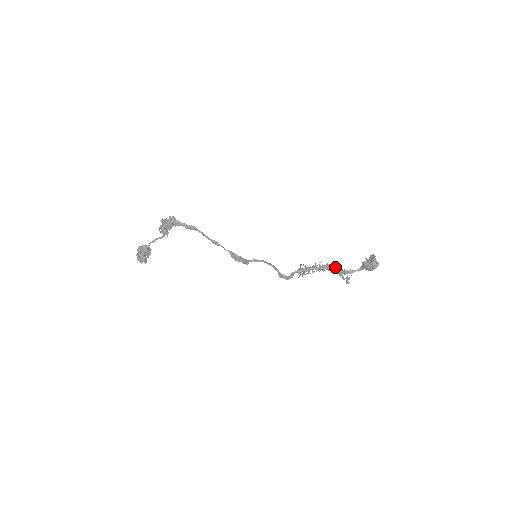
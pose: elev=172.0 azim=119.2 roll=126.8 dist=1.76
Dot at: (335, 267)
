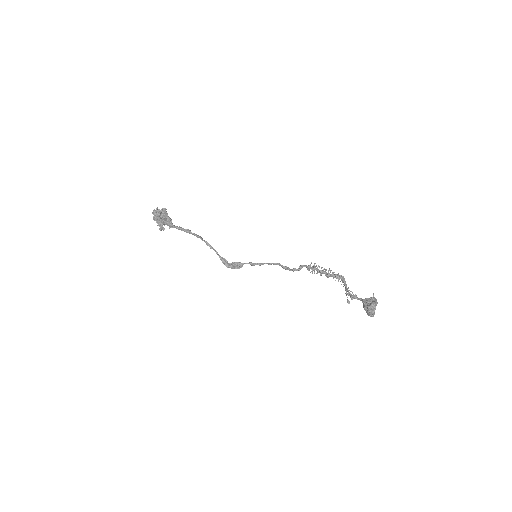
Dot at: (343, 282)
